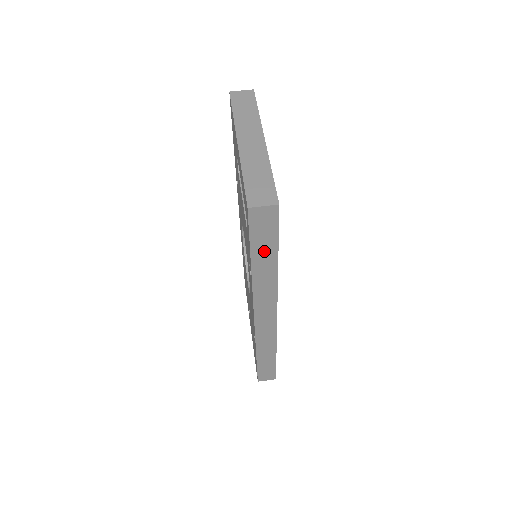
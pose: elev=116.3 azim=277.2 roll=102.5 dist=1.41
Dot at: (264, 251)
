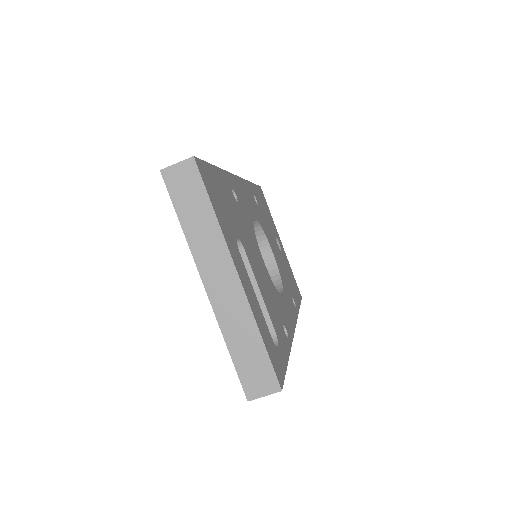
Dot at: occluded
